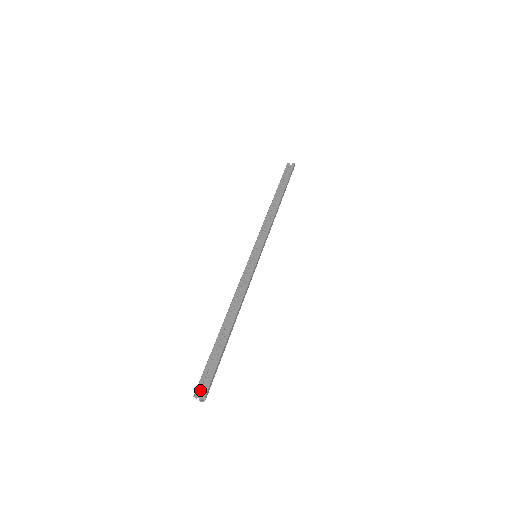
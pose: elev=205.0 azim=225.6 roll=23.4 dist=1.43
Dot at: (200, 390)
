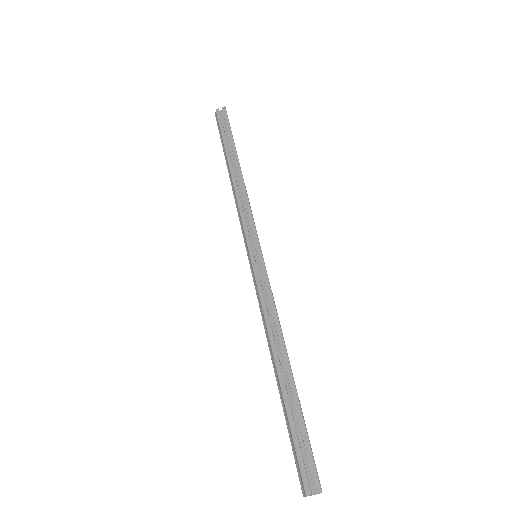
Dot at: (308, 485)
